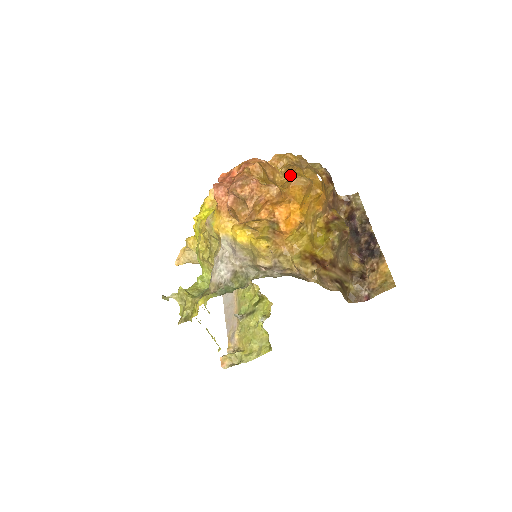
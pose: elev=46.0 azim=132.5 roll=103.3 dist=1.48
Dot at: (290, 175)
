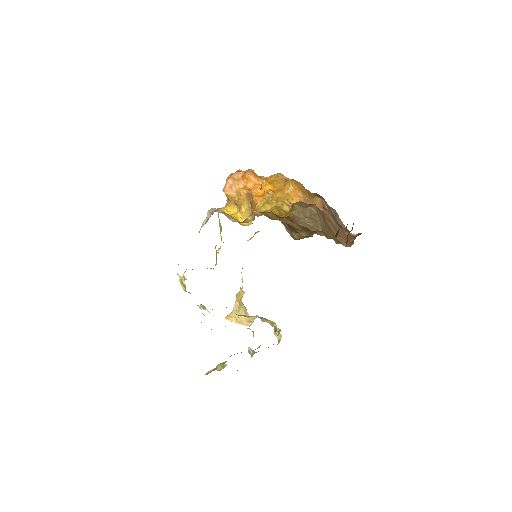
Dot at: occluded
